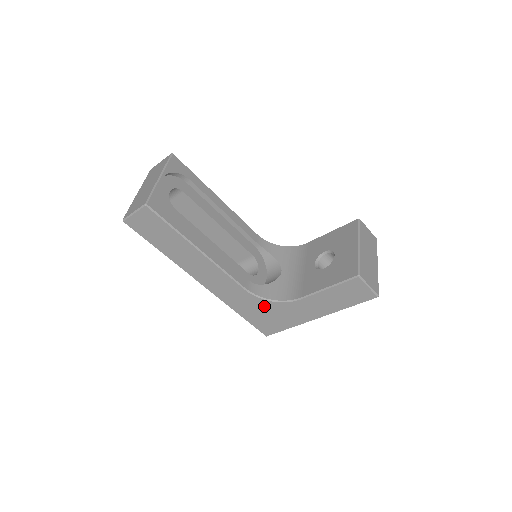
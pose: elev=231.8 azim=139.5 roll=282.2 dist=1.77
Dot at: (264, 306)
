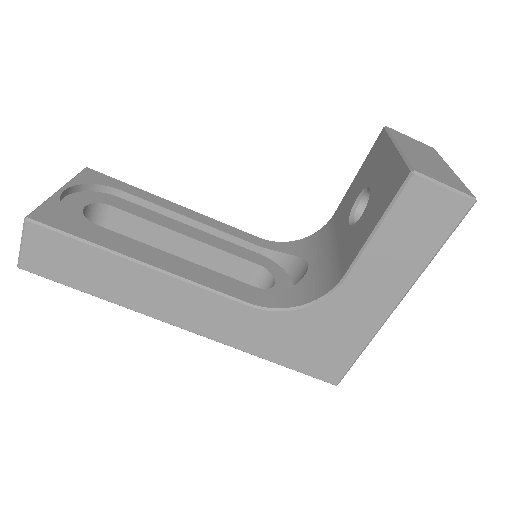
Dot at: (296, 324)
